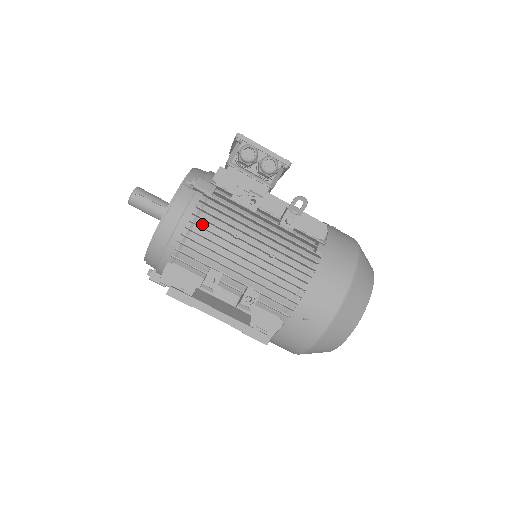
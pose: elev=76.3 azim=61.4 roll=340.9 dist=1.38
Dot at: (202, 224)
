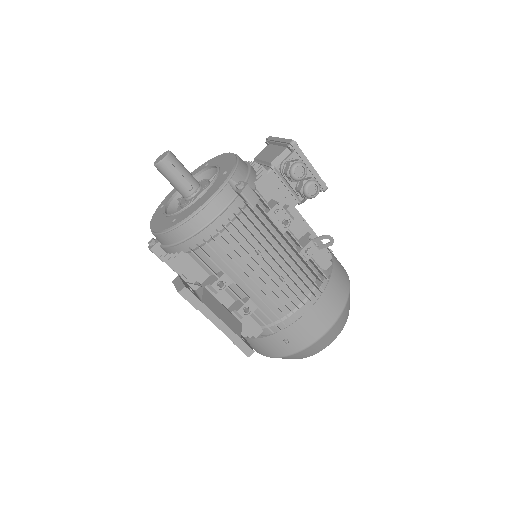
Dot at: (233, 231)
